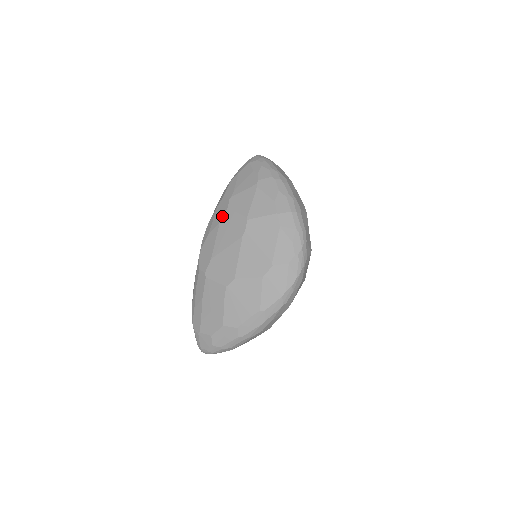
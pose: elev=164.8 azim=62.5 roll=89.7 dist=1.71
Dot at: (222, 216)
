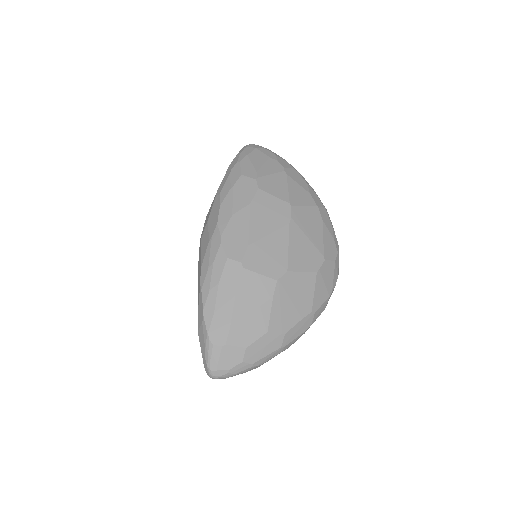
Dot at: (252, 197)
